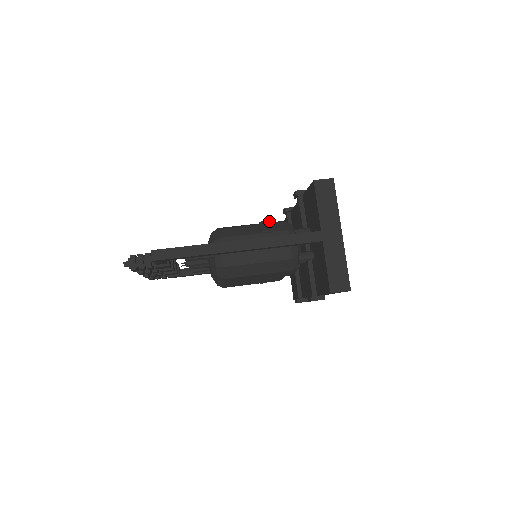
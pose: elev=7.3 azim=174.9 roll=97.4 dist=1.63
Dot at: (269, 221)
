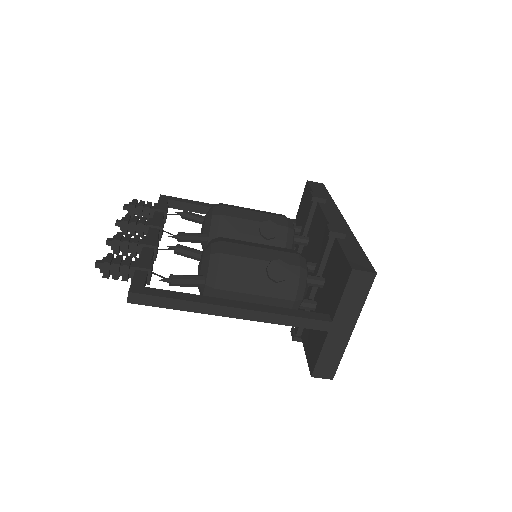
Dot at: (282, 263)
